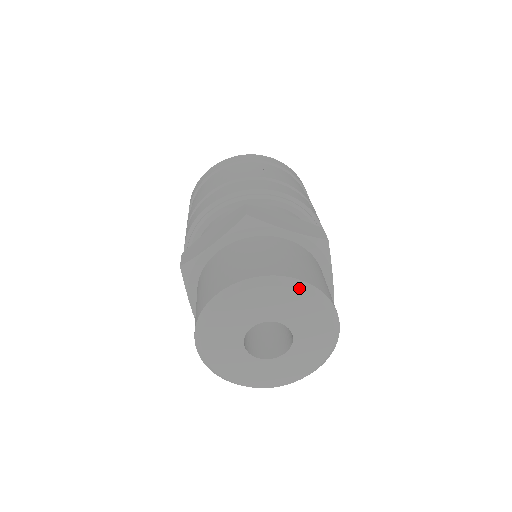
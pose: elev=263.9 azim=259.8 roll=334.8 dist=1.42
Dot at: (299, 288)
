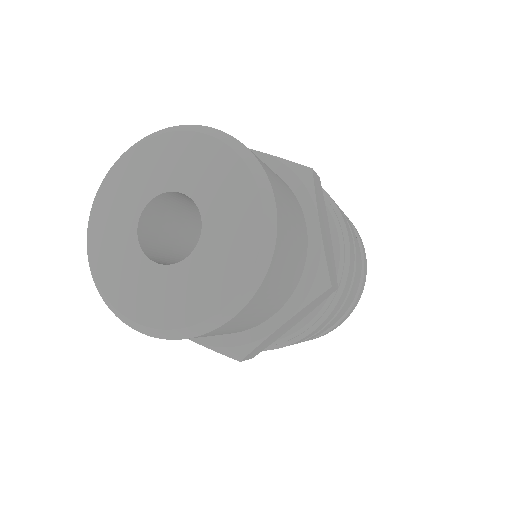
Dot at: (124, 155)
